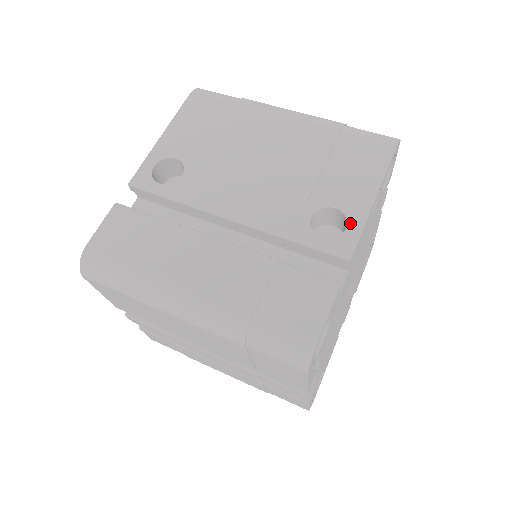
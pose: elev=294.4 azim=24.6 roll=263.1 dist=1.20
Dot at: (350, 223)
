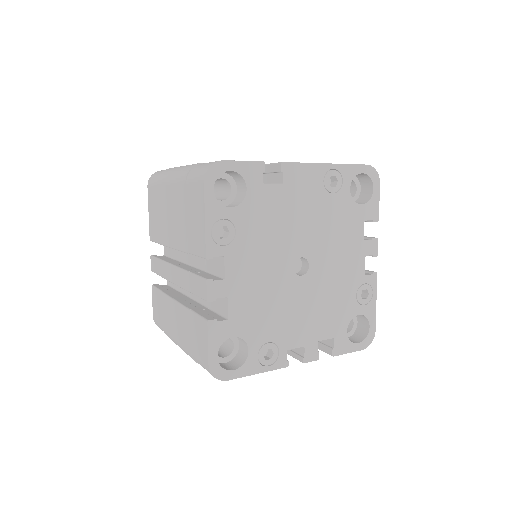
Dot at: occluded
